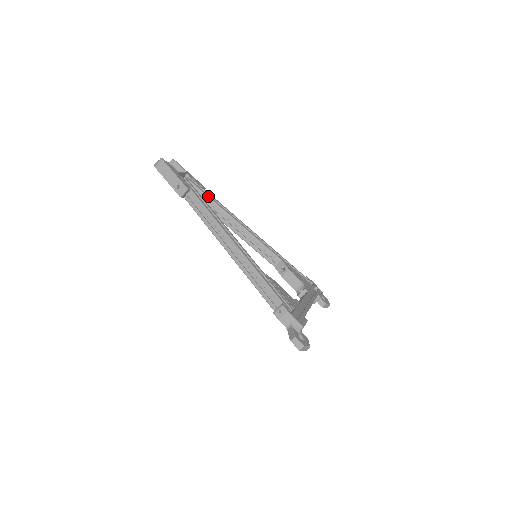
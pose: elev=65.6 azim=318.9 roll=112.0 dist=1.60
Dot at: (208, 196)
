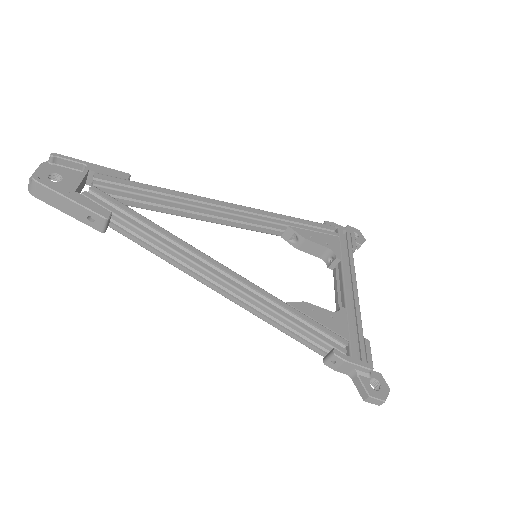
Dot at: (142, 194)
